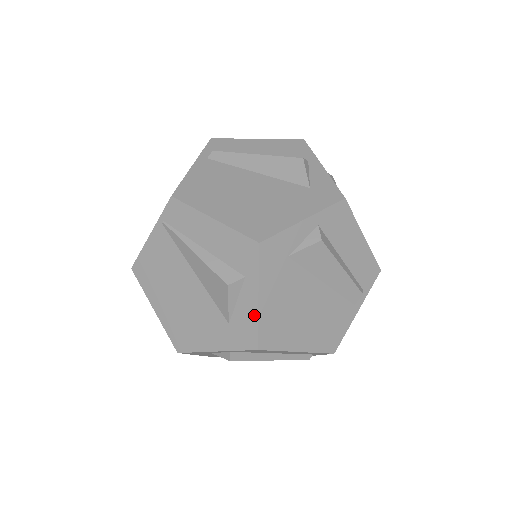
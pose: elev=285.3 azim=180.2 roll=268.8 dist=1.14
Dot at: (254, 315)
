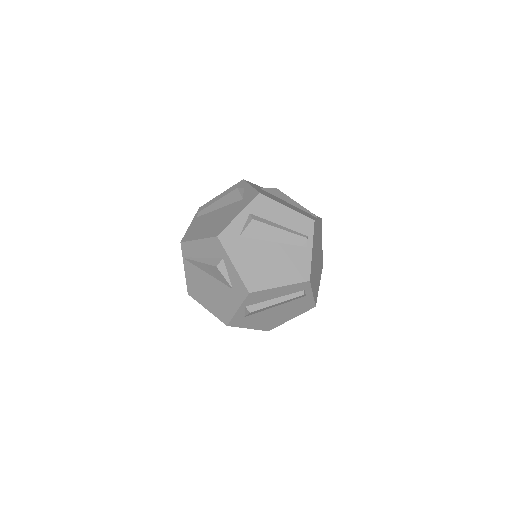
Dot at: (237, 275)
